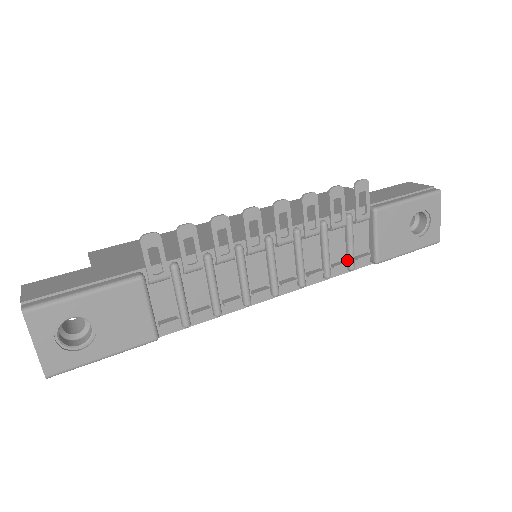
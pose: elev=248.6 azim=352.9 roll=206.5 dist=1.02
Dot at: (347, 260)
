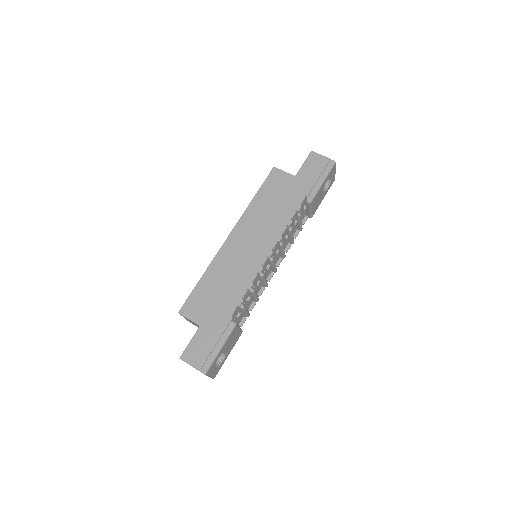
Dot at: (299, 228)
